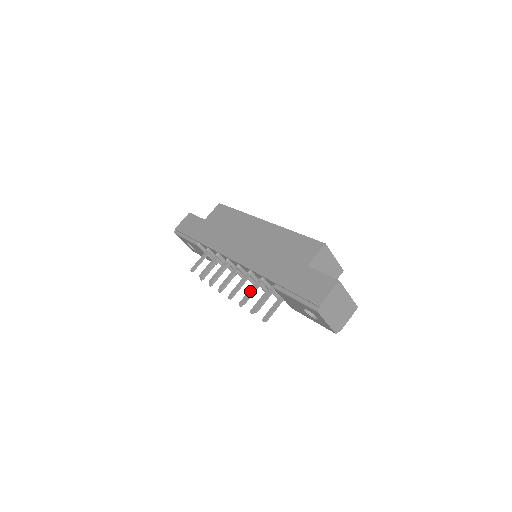
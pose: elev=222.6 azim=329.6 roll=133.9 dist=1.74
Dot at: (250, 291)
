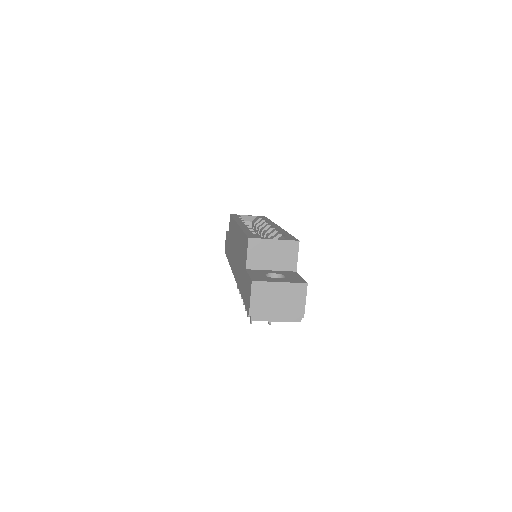
Dot at: occluded
